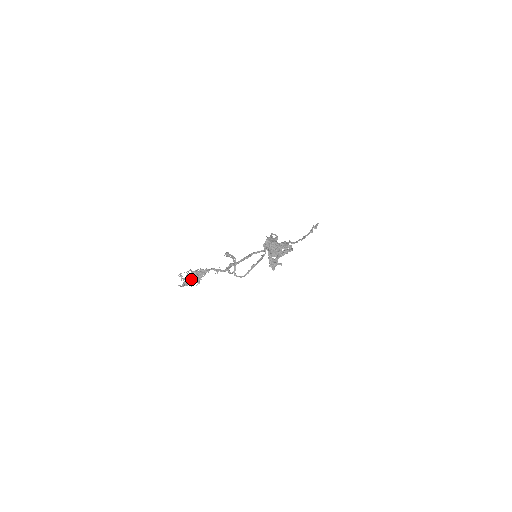
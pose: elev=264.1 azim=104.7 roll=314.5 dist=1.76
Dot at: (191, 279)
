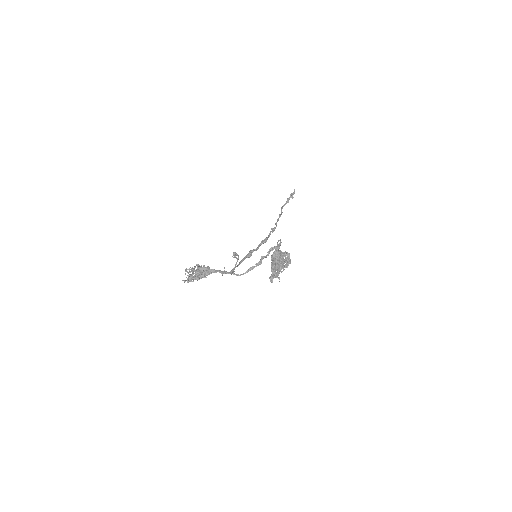
Dot at: (193, 271)
